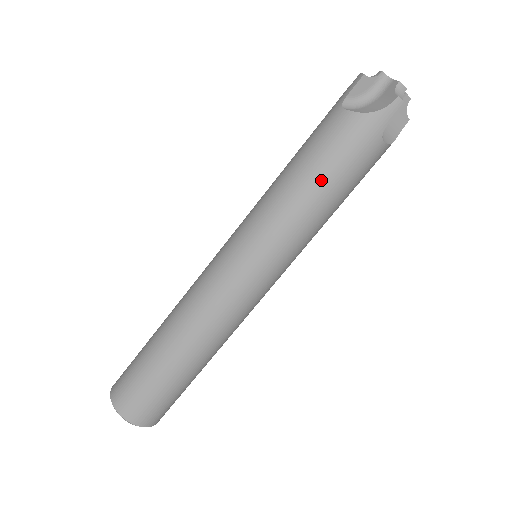
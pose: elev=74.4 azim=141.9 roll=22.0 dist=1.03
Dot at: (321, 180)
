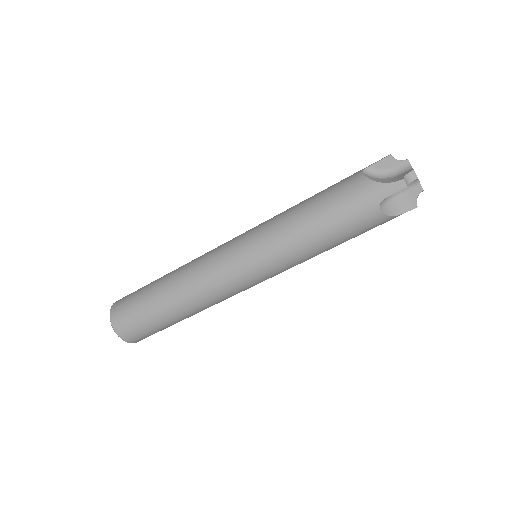
Dot at: (319, 216)
